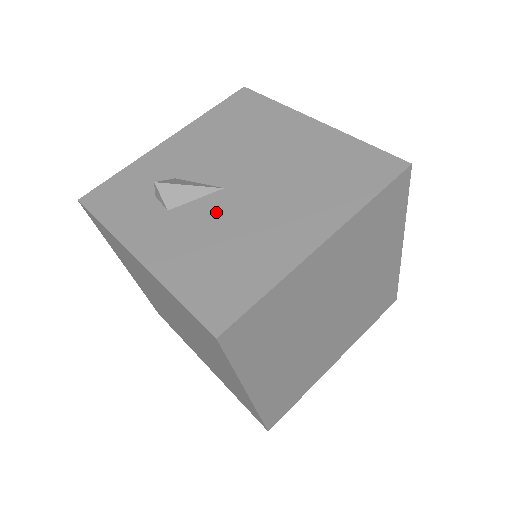
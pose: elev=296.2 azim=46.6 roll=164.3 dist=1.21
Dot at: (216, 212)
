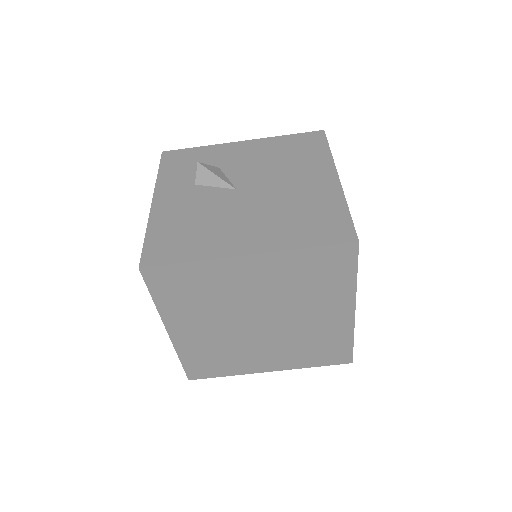
Dot at: (216, 201)
